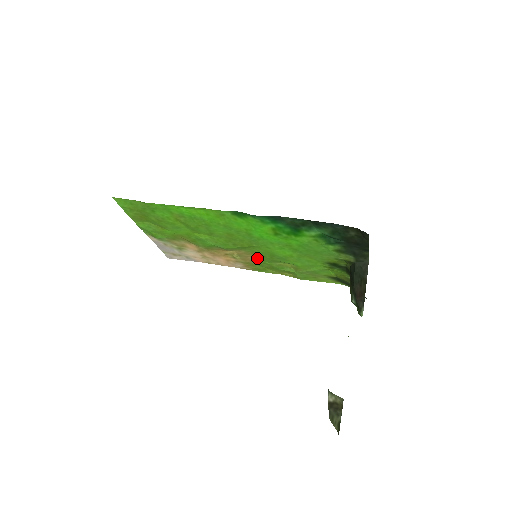
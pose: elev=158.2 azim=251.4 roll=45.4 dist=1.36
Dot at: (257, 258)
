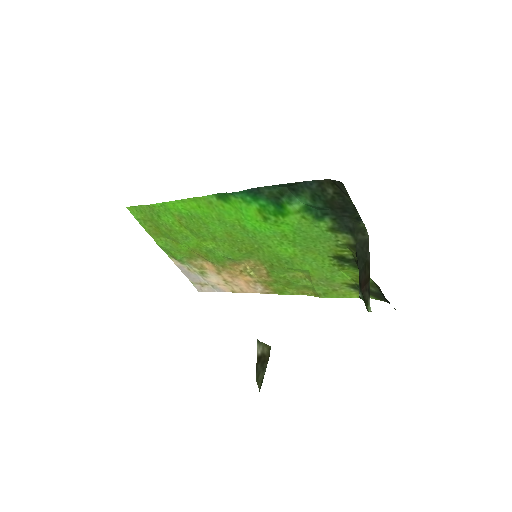
Dot at: (269, 270)
